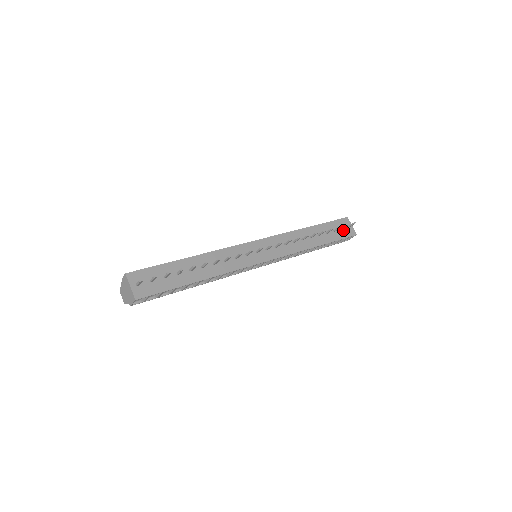
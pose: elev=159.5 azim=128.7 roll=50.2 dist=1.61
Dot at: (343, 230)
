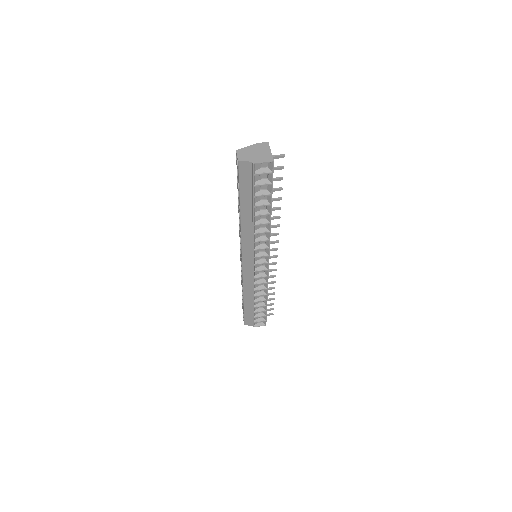
Dot at: occluded
